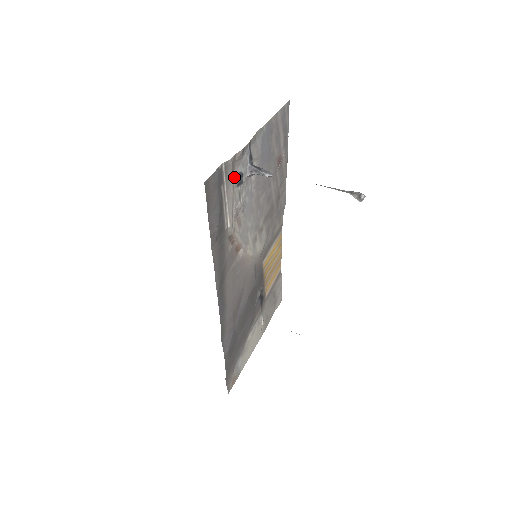
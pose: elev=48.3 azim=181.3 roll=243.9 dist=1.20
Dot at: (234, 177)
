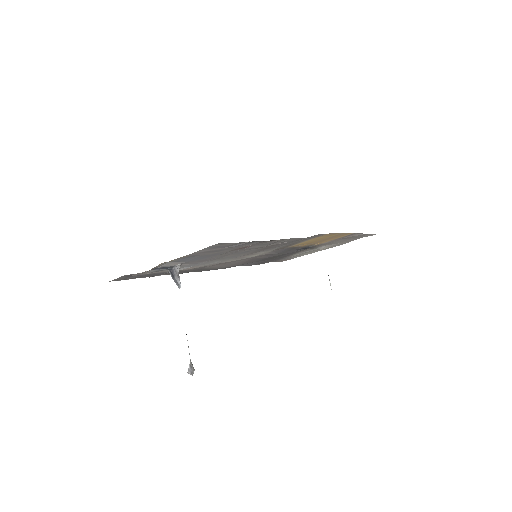
Dot at: (150, 272)
